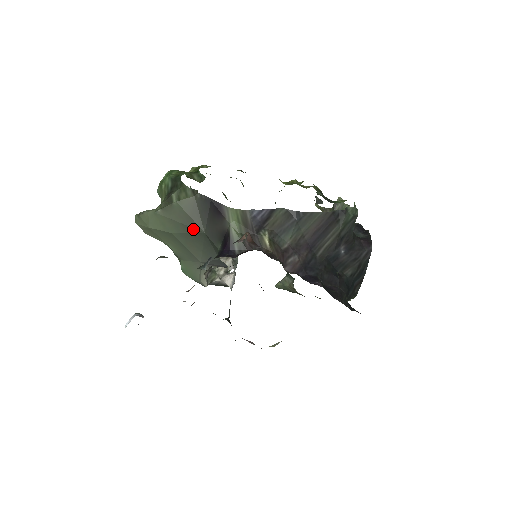
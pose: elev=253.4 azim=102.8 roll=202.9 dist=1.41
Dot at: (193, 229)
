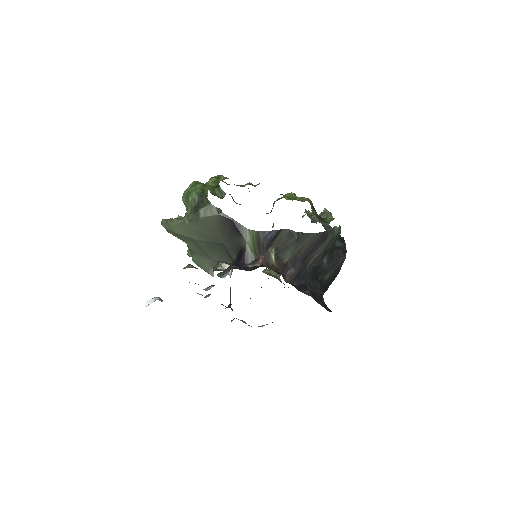
Dot at: (213, 239)
